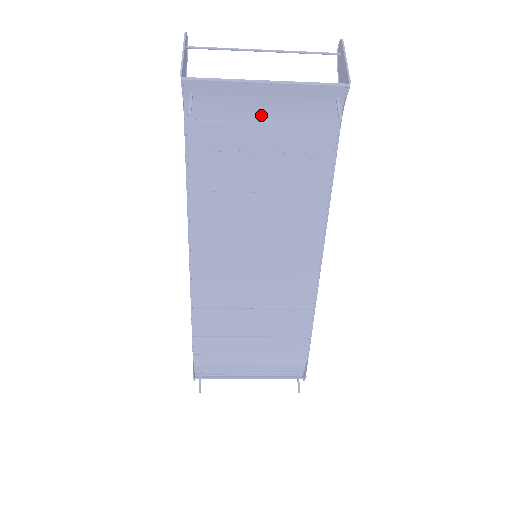
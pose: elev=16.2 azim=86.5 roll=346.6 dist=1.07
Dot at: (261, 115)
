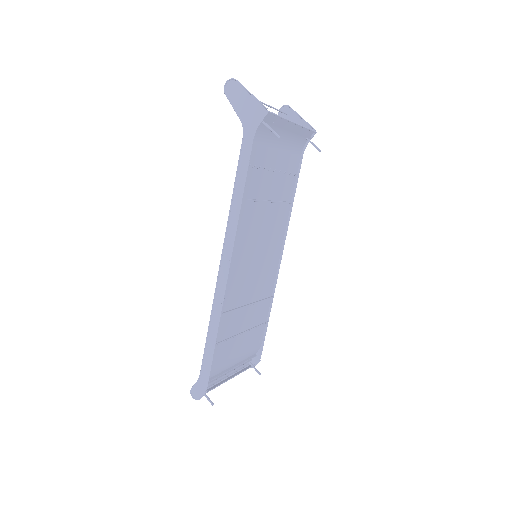
Dot at: (279, 145)
